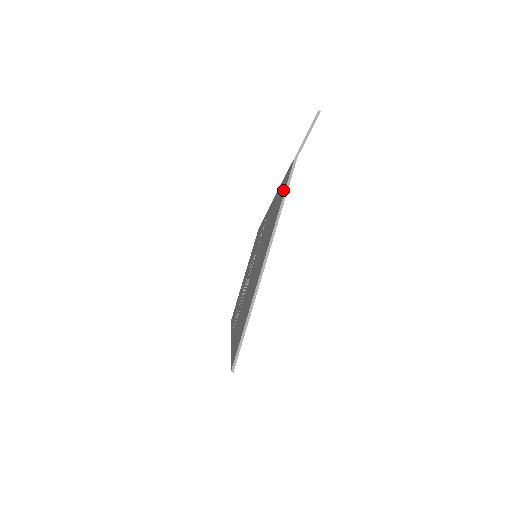
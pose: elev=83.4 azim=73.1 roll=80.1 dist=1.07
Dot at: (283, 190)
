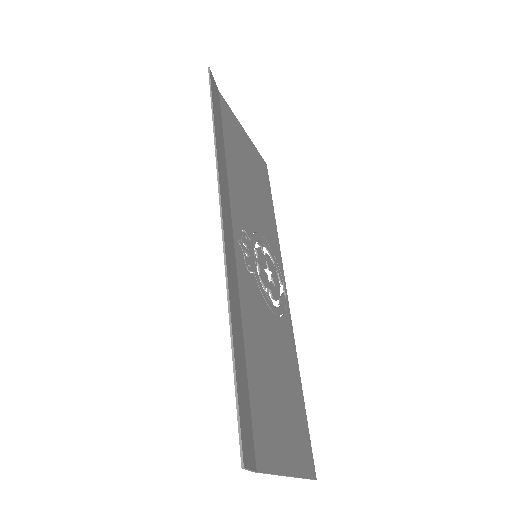
Dot at: (262, 449)
